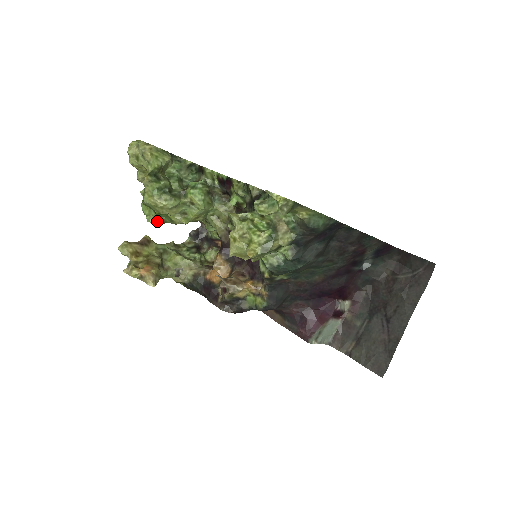
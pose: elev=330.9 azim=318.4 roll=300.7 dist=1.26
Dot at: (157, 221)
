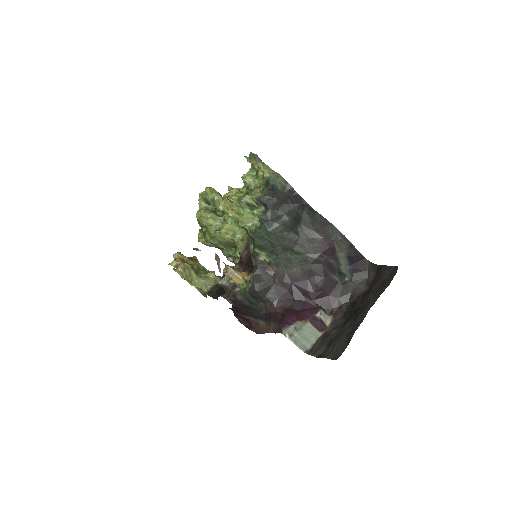
Dot at: (203, 240)
